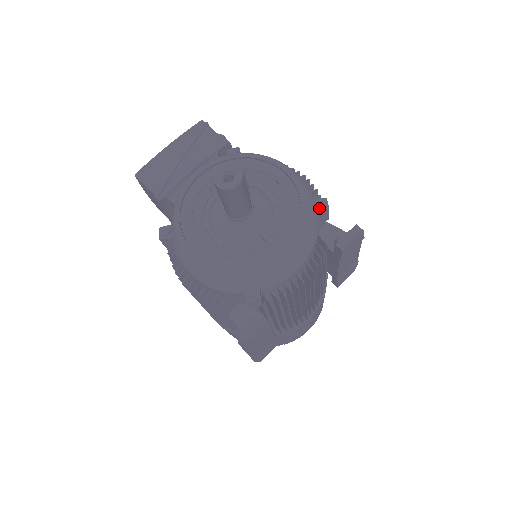
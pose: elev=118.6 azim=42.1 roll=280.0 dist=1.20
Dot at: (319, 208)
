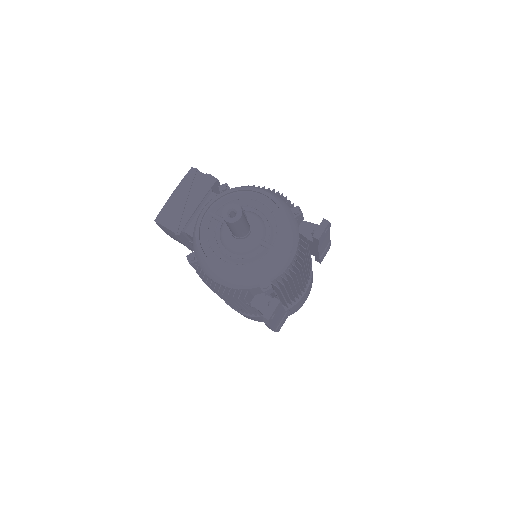
Dot at: (295, 214)
